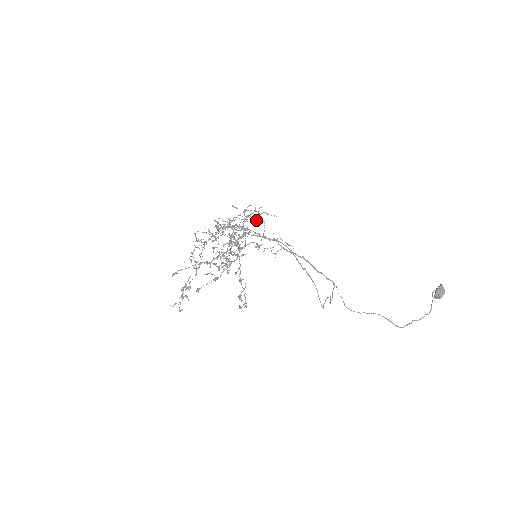
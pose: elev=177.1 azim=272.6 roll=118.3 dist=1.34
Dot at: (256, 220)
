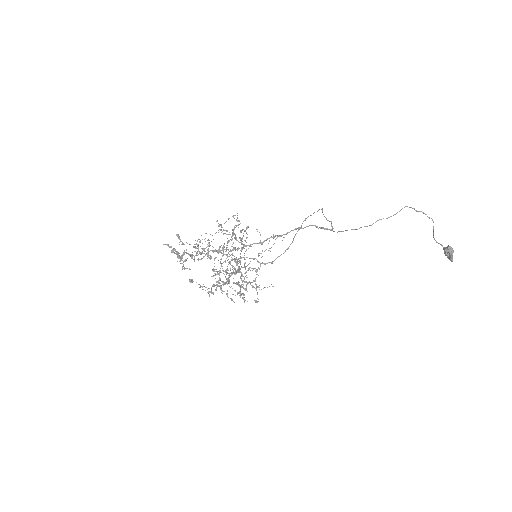
Dot at: occluded
